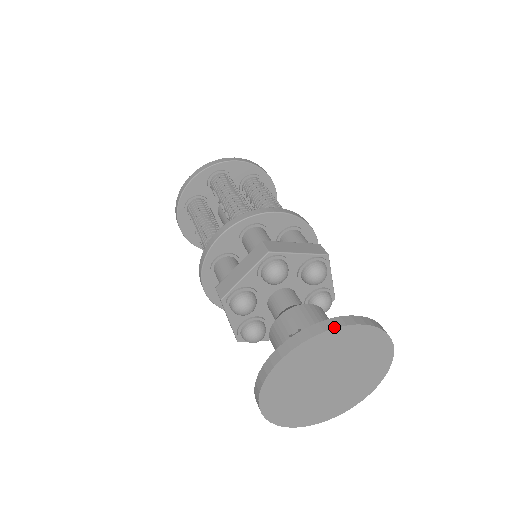
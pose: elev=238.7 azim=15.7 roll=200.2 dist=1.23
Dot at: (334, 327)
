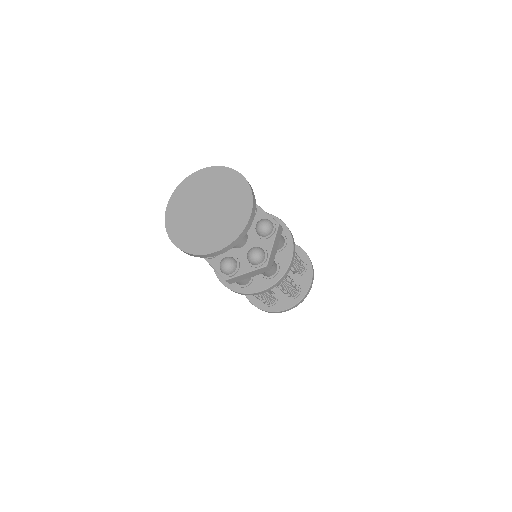
Dot at: (230, 168)
